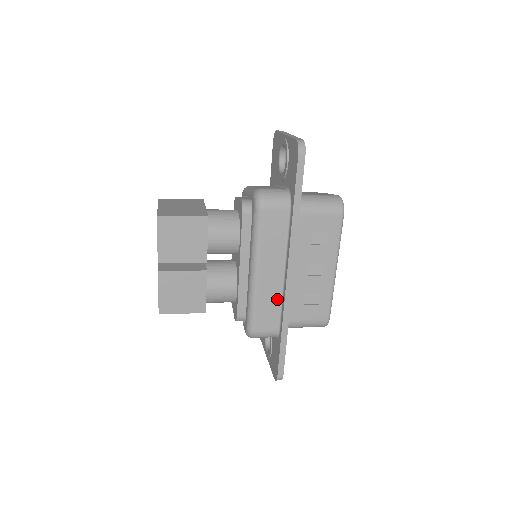
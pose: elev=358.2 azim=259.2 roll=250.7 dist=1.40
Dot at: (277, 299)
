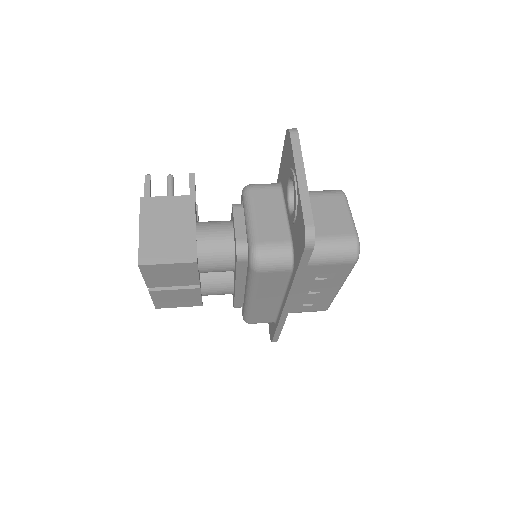
Dot at: (274, 310)
